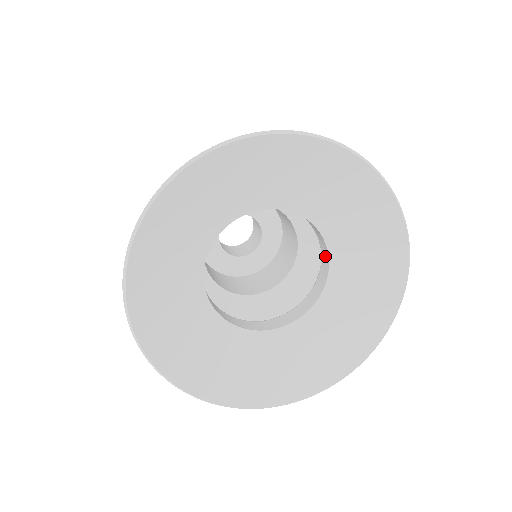
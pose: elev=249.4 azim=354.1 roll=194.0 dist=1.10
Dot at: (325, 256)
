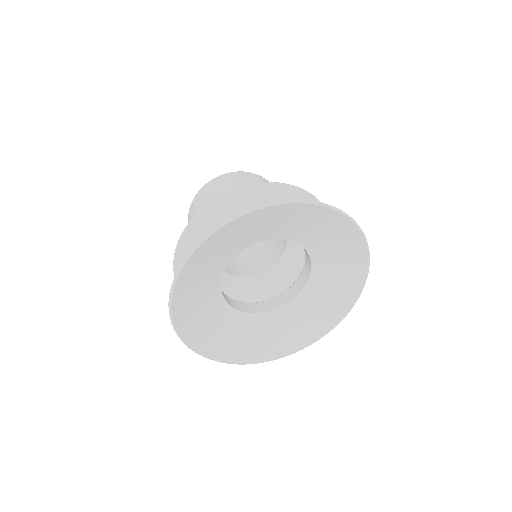
Dot at: (308, 263)
